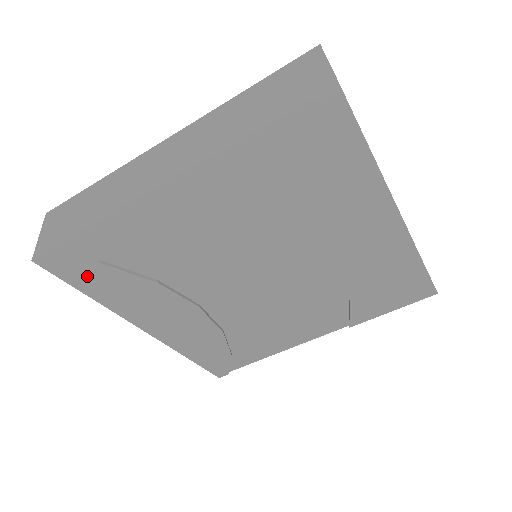
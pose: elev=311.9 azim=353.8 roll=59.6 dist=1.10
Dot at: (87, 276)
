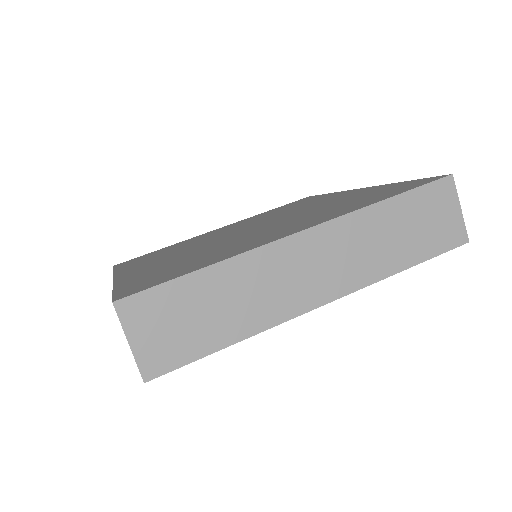
Dot at: occluded
